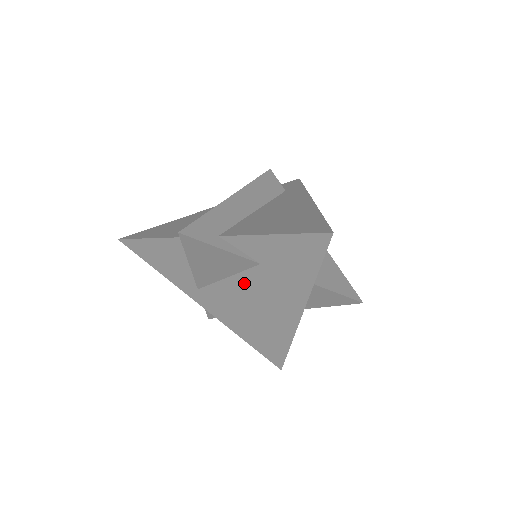
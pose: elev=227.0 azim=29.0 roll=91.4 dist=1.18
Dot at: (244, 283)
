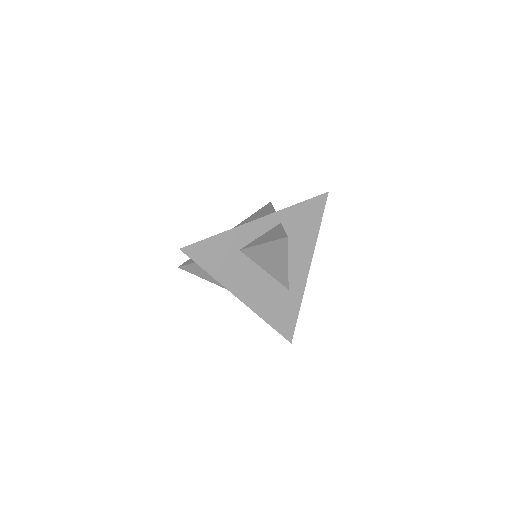
Dot at: occluded
